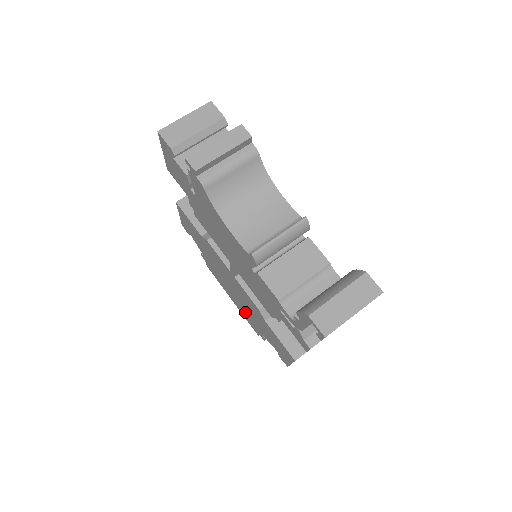
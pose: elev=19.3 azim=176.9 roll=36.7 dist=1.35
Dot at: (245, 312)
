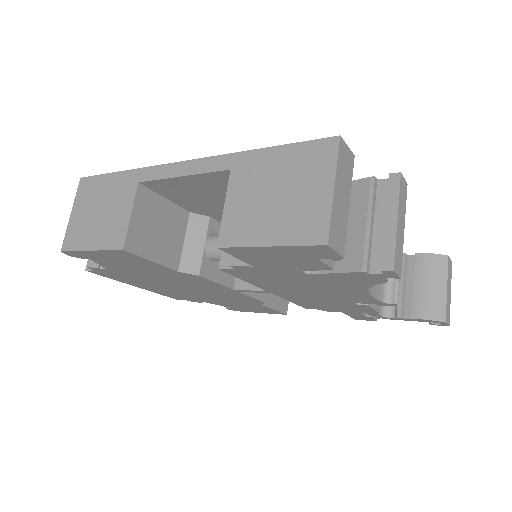
Dot at: (179, 294)
